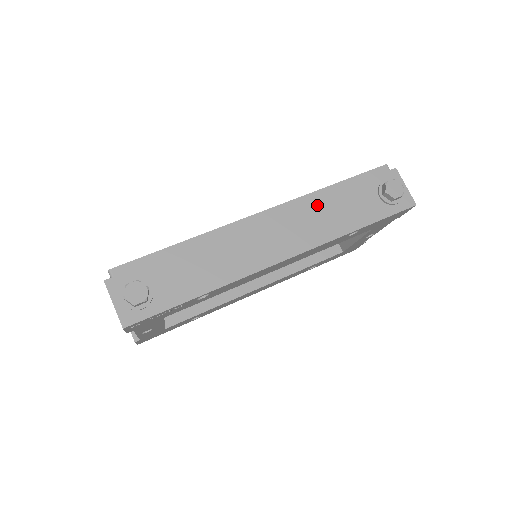
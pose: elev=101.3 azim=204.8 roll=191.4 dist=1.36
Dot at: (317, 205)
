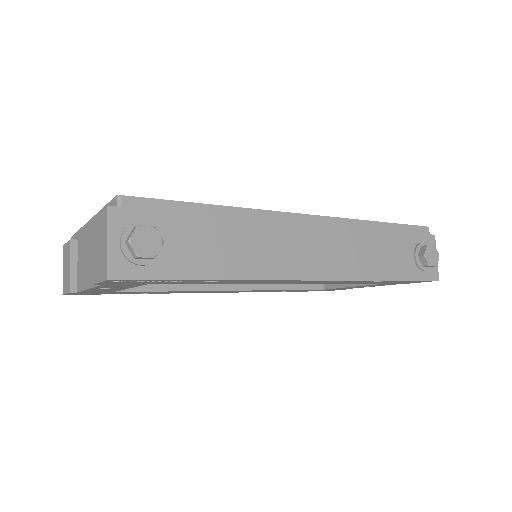
Dot at: (361, 236)
